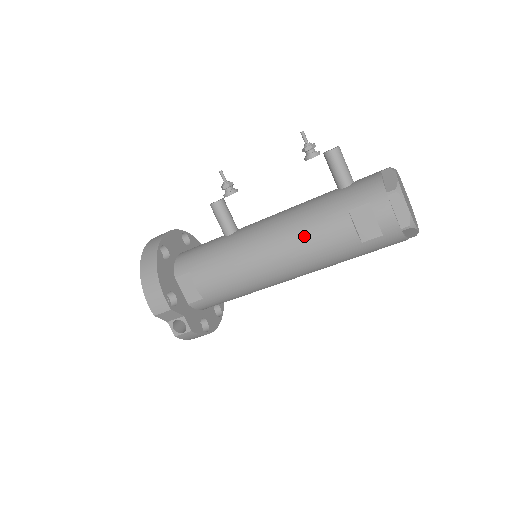
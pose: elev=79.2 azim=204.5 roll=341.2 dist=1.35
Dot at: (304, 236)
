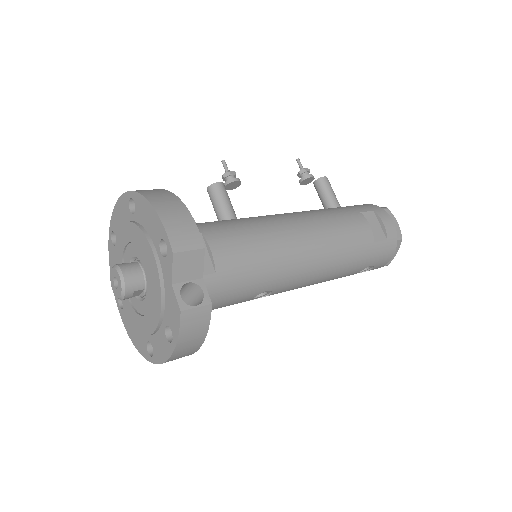
Dot at: (331, 222)
